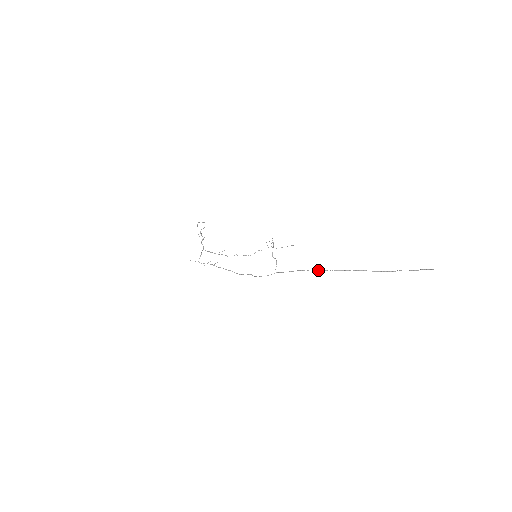
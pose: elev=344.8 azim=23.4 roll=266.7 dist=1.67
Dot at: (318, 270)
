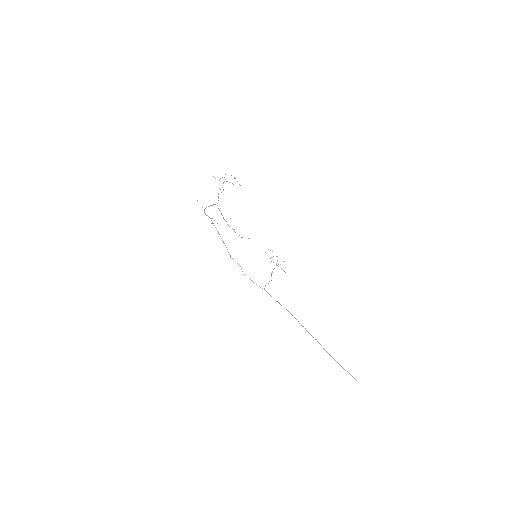
Dot at: (298, 321)
